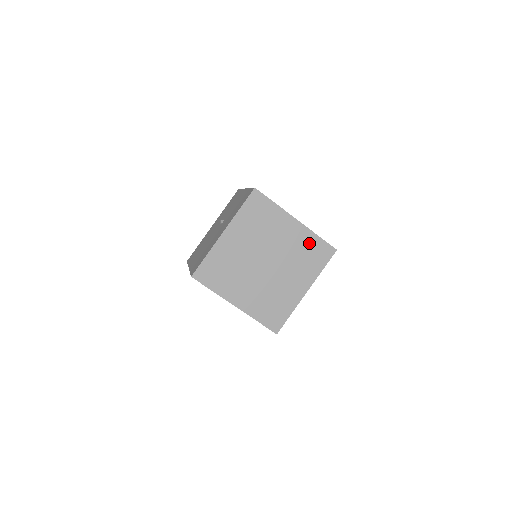
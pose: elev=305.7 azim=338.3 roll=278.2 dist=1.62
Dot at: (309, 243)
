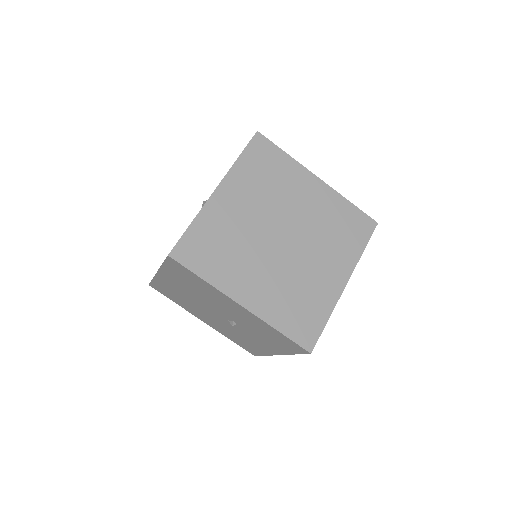
Dot at: (340, 212)
